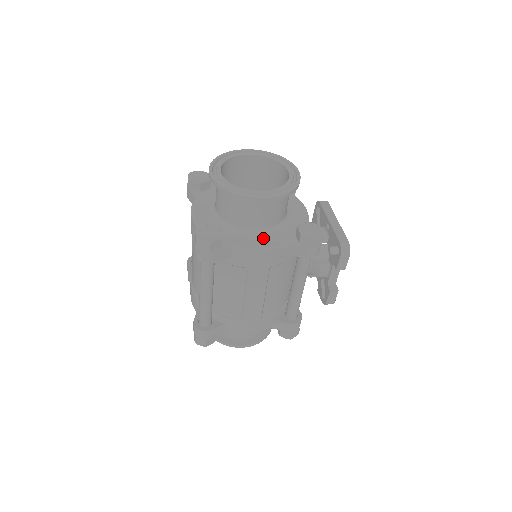
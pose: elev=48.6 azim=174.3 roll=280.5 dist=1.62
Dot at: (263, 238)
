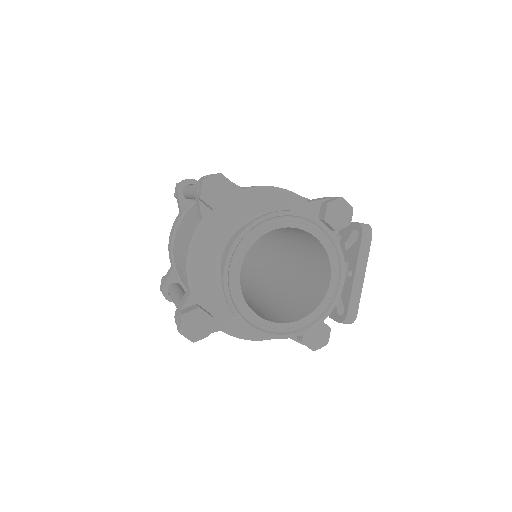
Dot at: occluded
